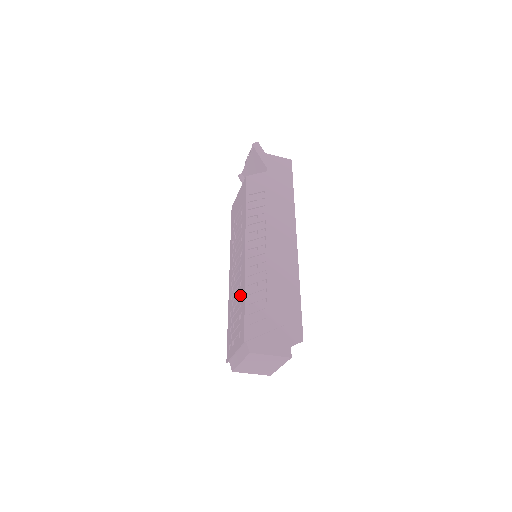
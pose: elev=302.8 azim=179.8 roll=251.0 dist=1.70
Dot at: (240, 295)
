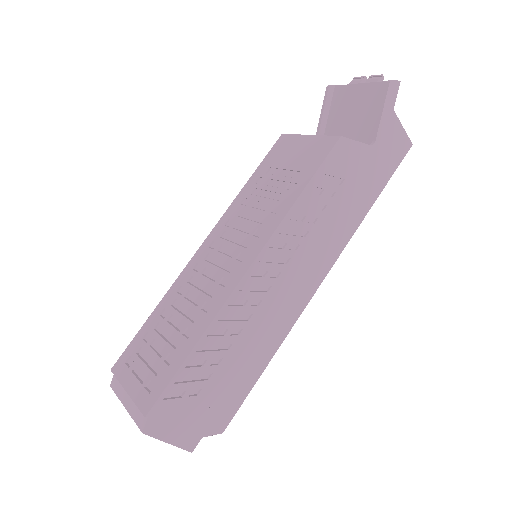
Dot at: (191, 324)
